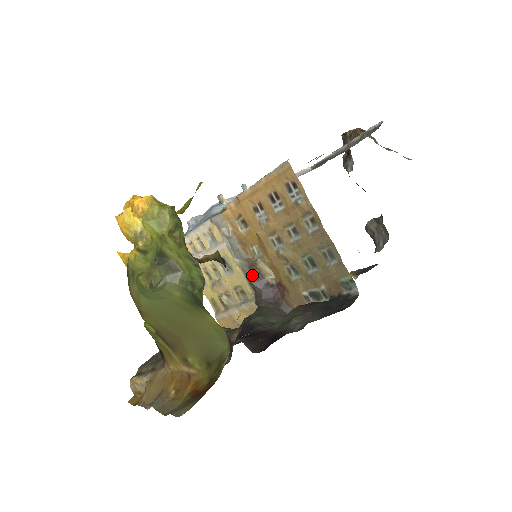
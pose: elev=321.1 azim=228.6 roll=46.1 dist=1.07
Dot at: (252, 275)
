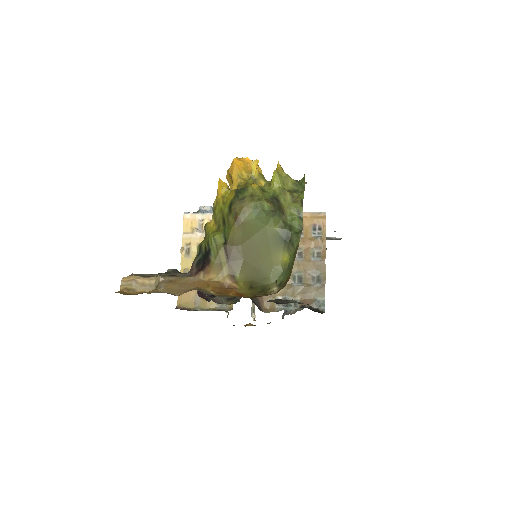
Dot at: occluded
